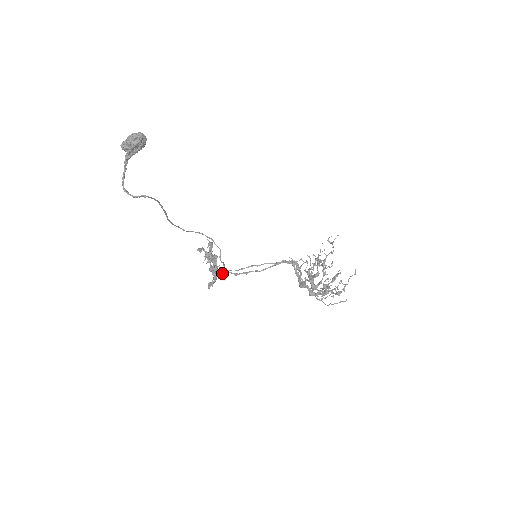
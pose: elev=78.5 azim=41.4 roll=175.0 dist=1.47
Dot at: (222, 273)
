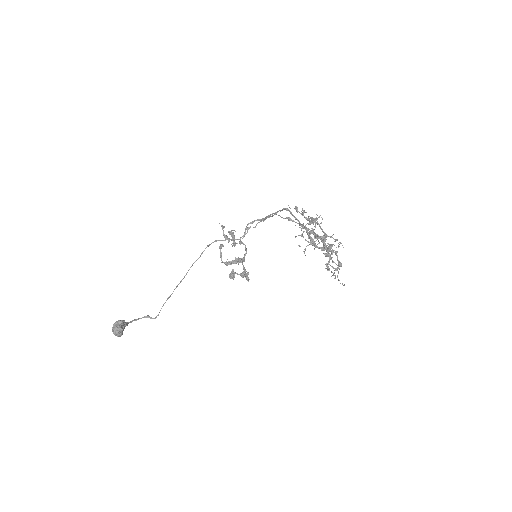
Dot at: occluded
